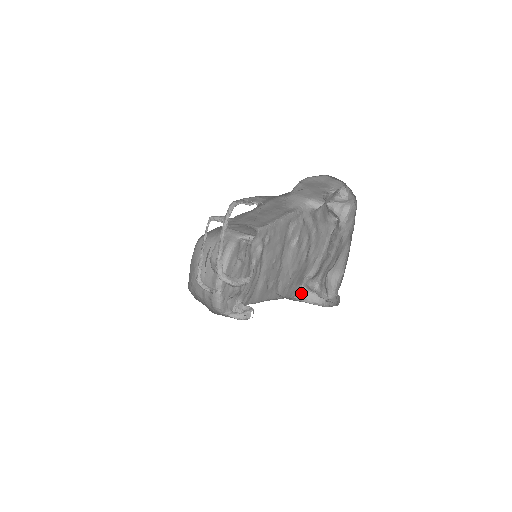
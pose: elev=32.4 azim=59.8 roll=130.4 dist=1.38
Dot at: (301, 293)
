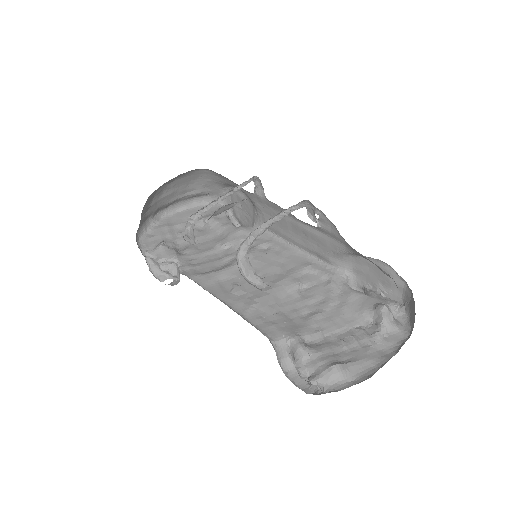
Dot at: (280, 344)
